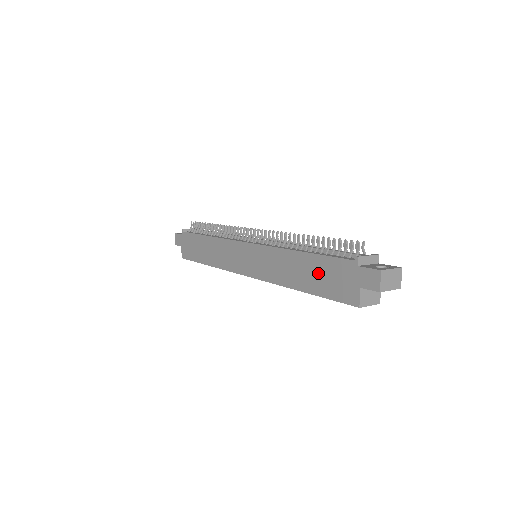
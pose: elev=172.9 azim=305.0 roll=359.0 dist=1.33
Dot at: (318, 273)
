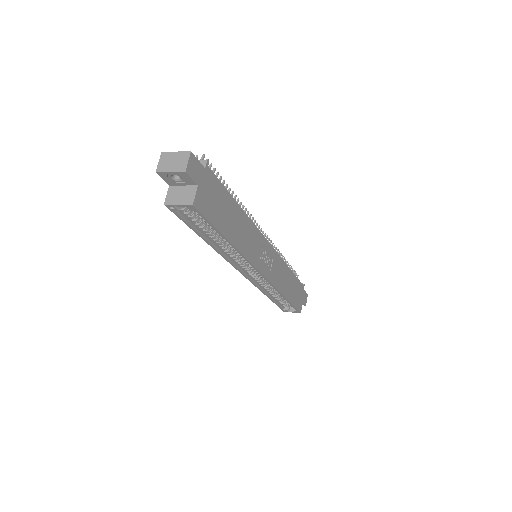
Dot at: occluded
